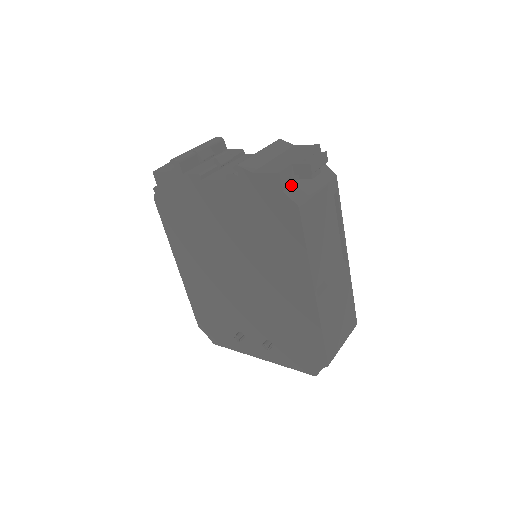
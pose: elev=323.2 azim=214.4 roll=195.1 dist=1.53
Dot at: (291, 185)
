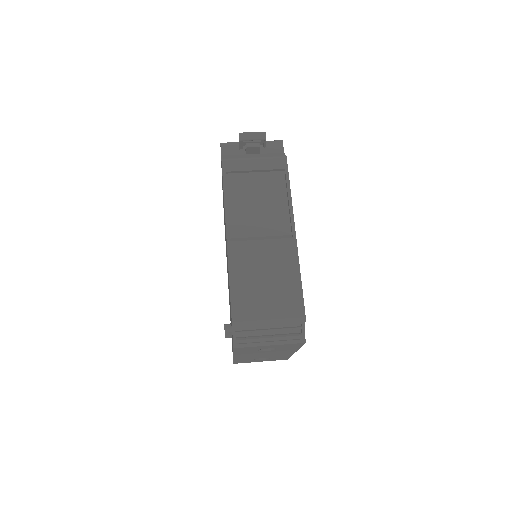
Dot at: (233, 155)
